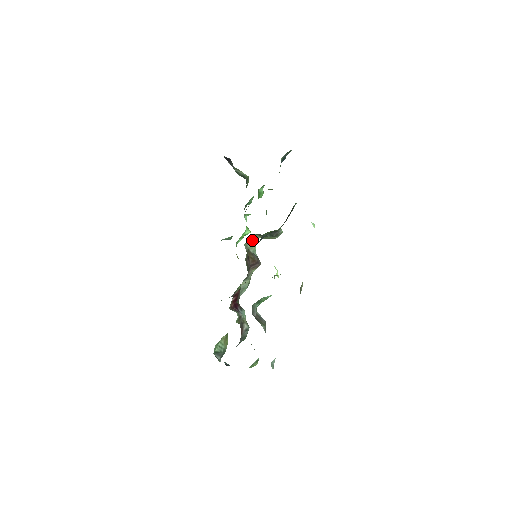
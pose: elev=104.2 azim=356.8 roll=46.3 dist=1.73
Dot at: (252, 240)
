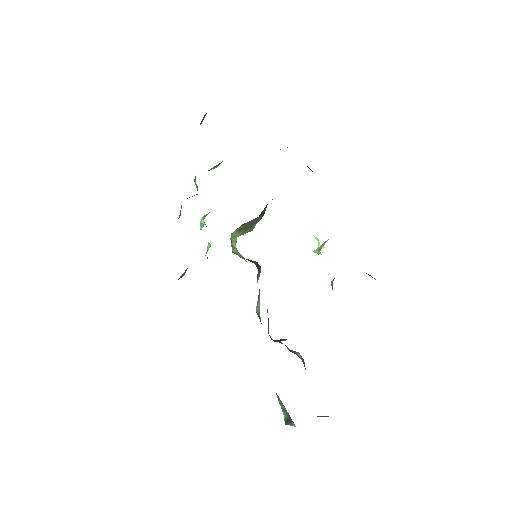
Dot at: (233, 243)
